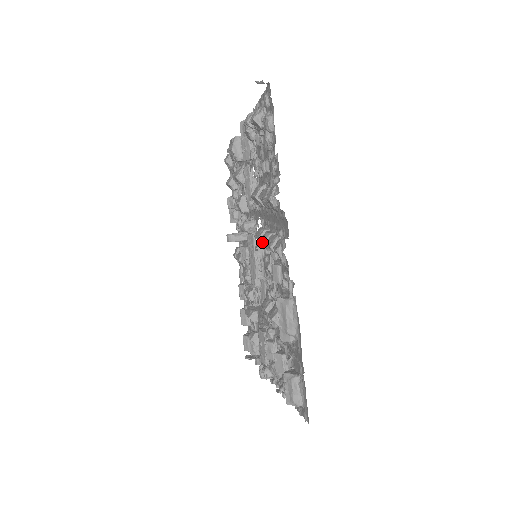
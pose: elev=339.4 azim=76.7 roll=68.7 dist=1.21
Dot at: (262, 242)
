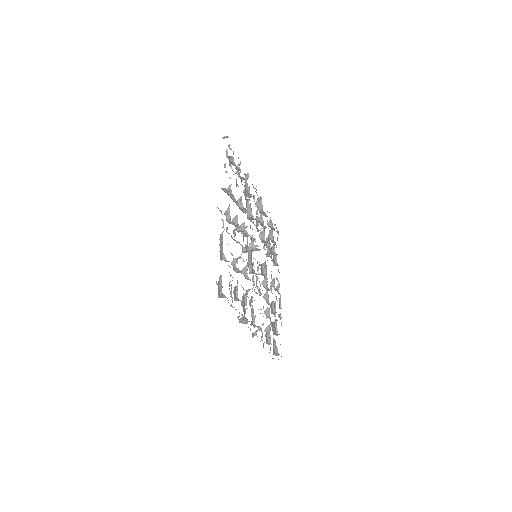
Dot at: occluded
